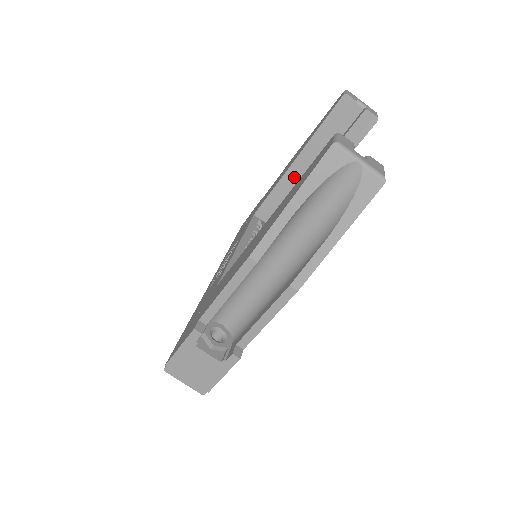
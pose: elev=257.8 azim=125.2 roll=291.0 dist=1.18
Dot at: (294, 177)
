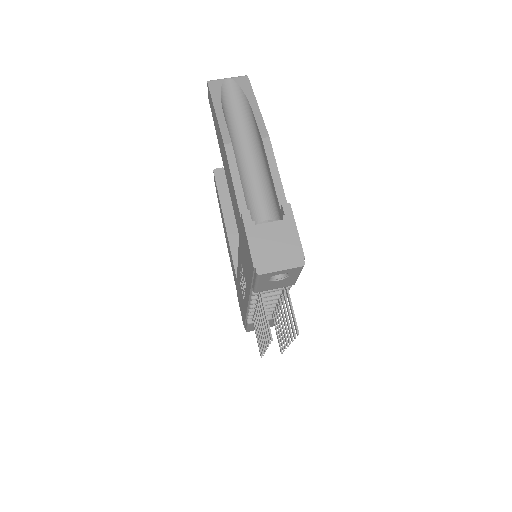
Dot at: (235, 232)
